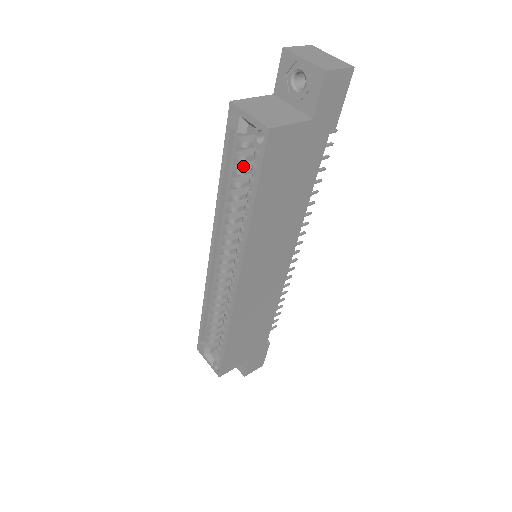
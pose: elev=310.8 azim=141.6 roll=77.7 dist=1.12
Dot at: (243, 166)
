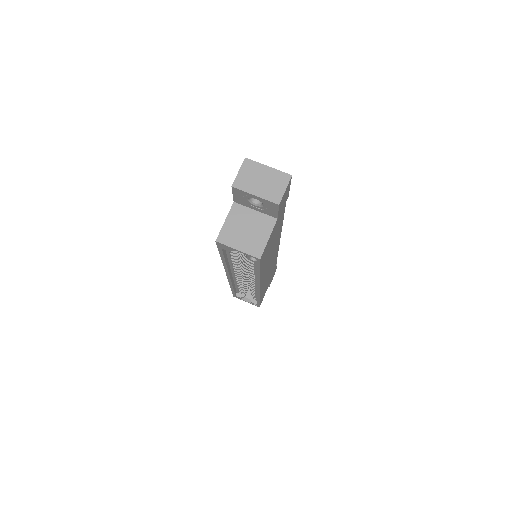
Dot at: occluded
